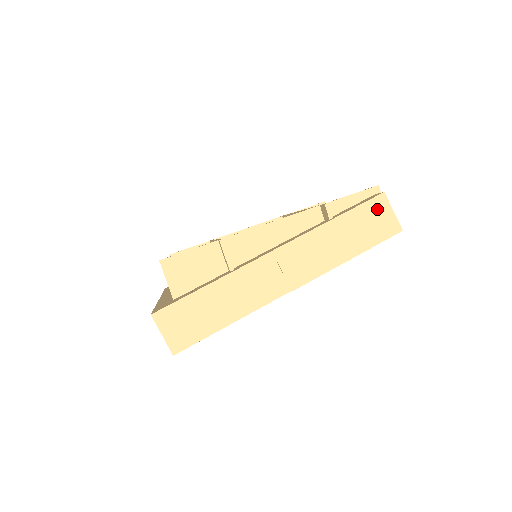
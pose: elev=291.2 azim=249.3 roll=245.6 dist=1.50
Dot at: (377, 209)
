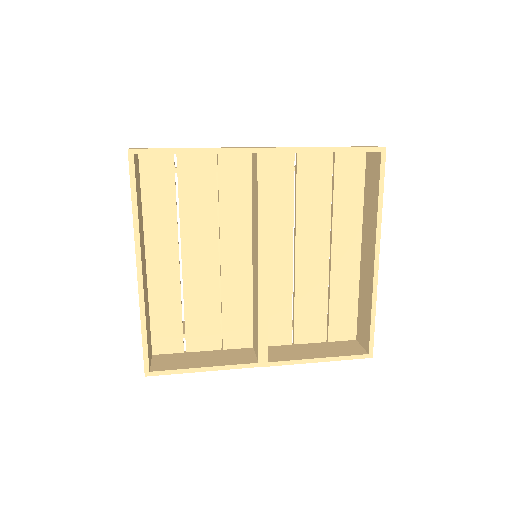
Dot at: occluded
